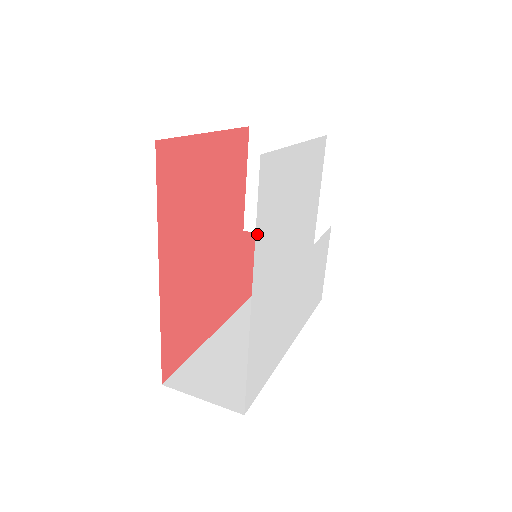
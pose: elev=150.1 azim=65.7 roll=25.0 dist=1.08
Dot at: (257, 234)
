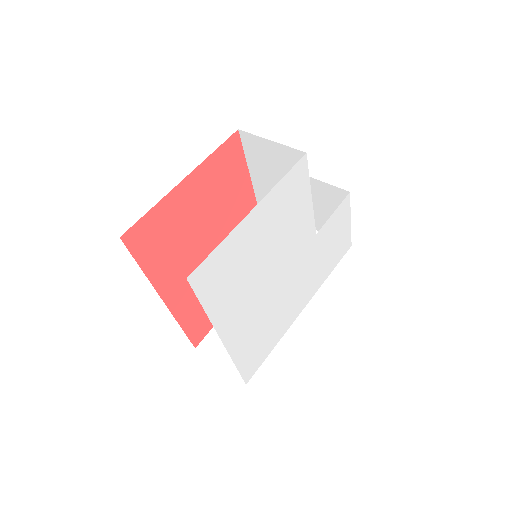
Dot at: (209, 312)
